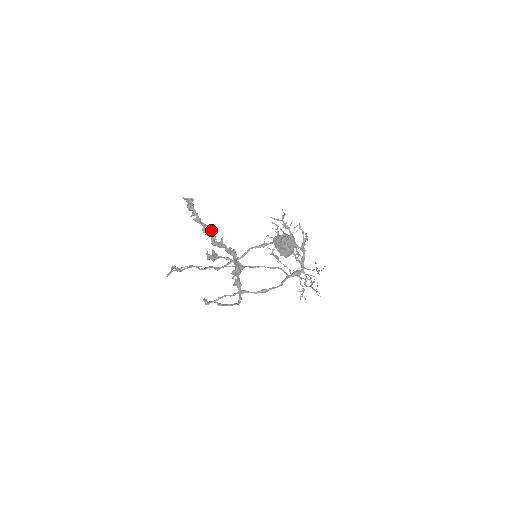
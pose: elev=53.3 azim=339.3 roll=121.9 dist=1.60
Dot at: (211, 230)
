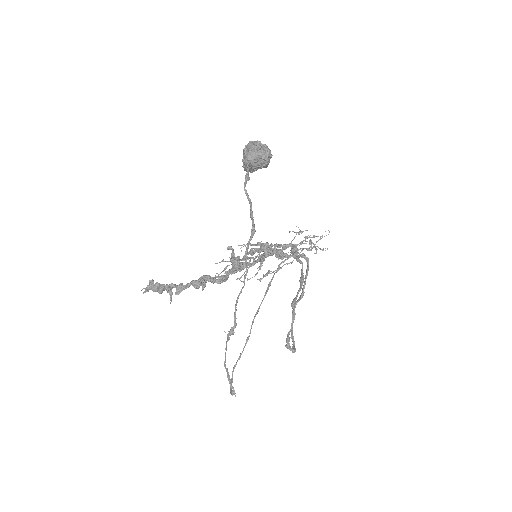
Dot at: (200, 278)
